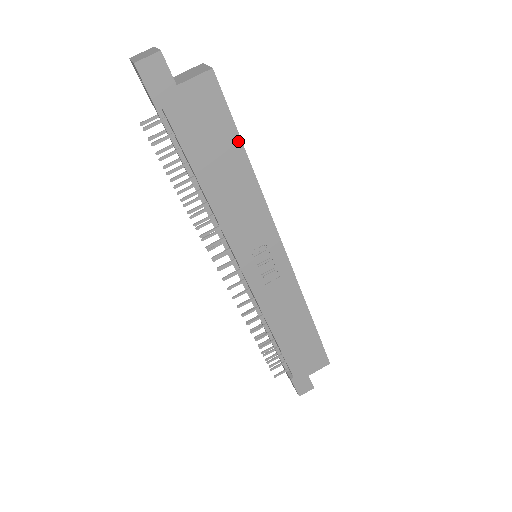
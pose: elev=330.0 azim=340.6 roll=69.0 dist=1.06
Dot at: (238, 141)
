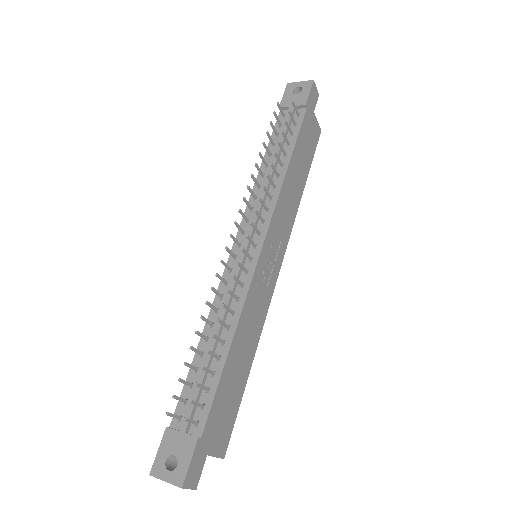
Dot at: (308, 171)
